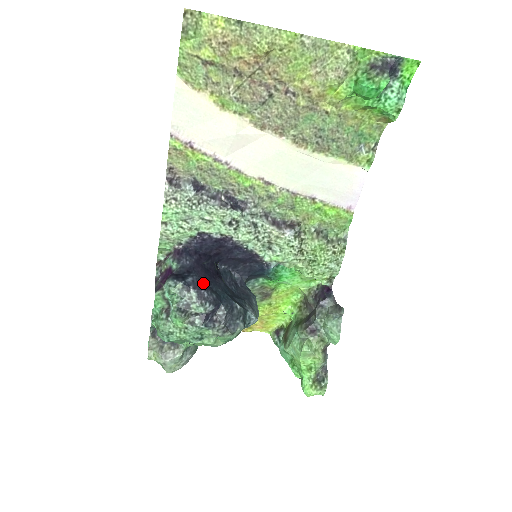
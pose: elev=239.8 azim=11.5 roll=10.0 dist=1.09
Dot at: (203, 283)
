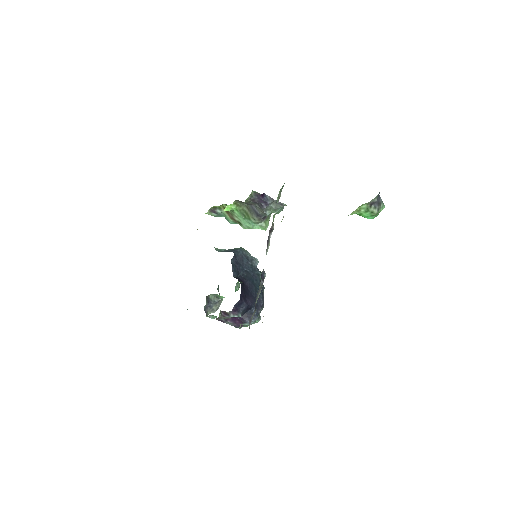
Dot at: occluded
